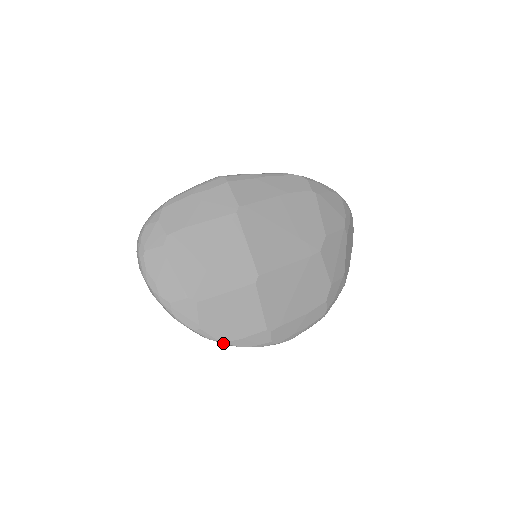
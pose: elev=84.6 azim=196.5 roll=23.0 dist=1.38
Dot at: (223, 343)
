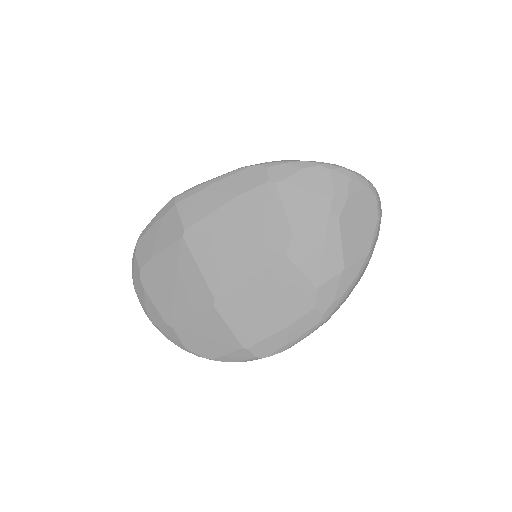
Dot at: (210, 359)
